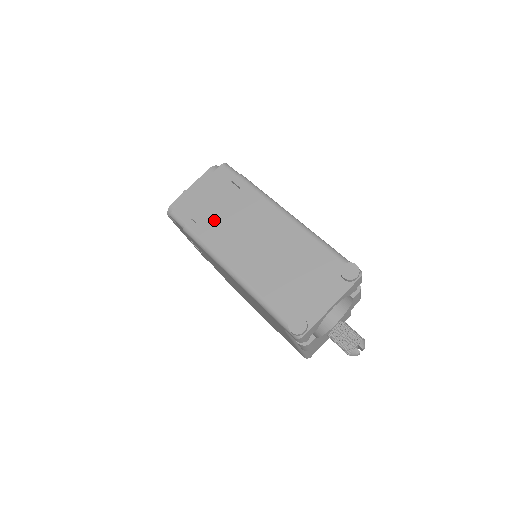
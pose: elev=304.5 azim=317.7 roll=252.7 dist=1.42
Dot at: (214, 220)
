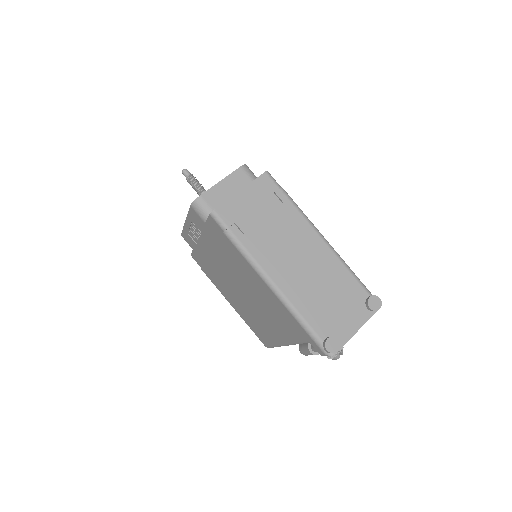
Dot at: (258, 230)
